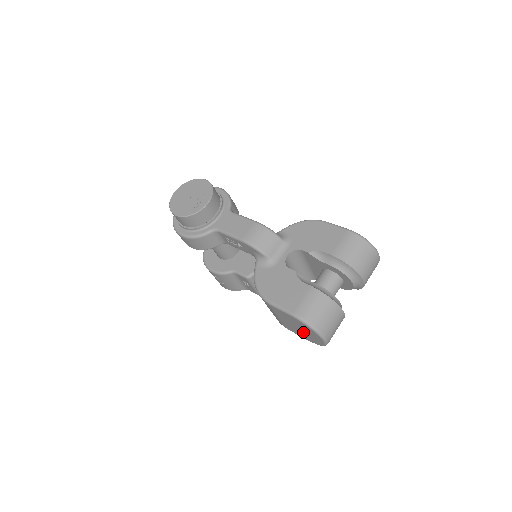
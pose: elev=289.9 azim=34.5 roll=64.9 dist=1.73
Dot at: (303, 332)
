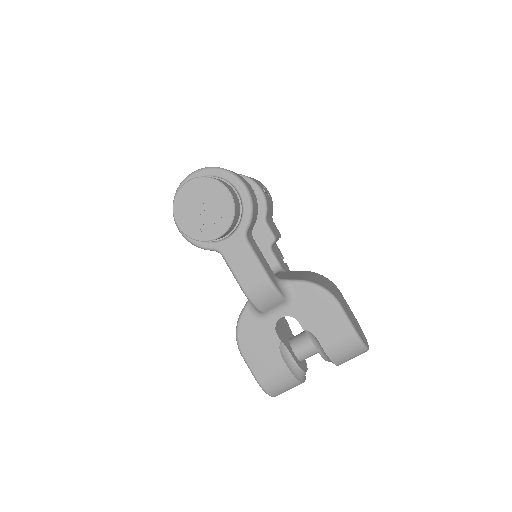
Dot at: occluded
